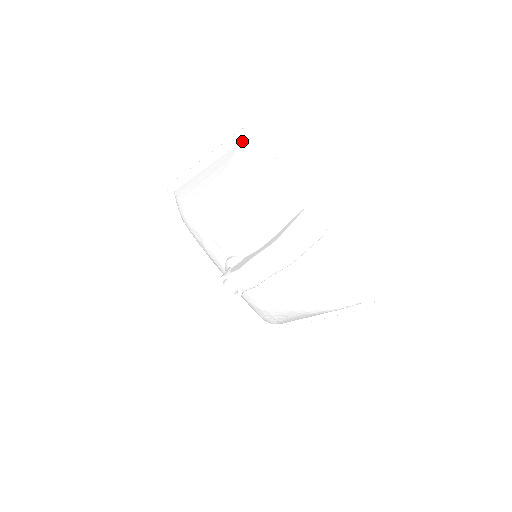
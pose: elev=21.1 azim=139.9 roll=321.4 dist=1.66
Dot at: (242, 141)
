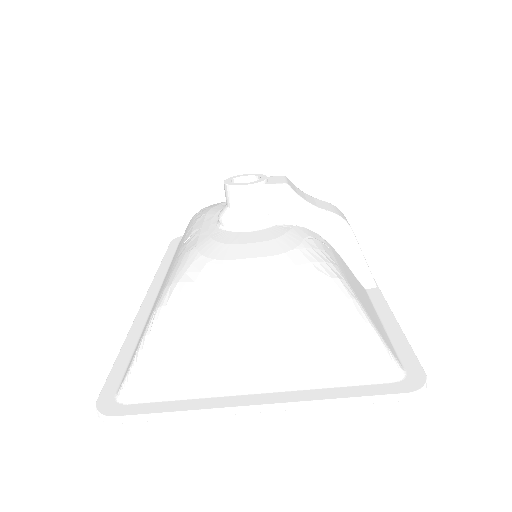
Dot at: occluded
